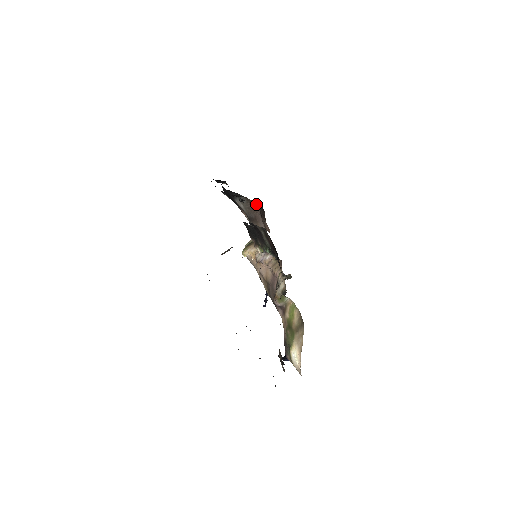
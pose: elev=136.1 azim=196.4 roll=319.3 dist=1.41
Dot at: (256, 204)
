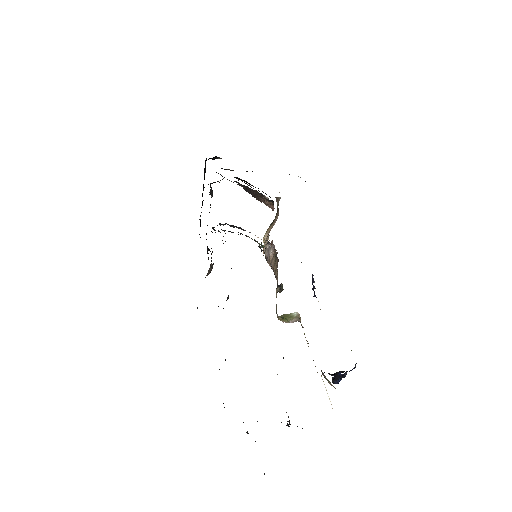
Dot at: occluded
